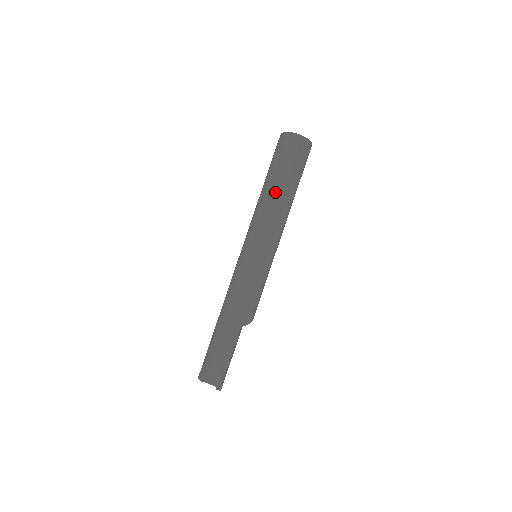
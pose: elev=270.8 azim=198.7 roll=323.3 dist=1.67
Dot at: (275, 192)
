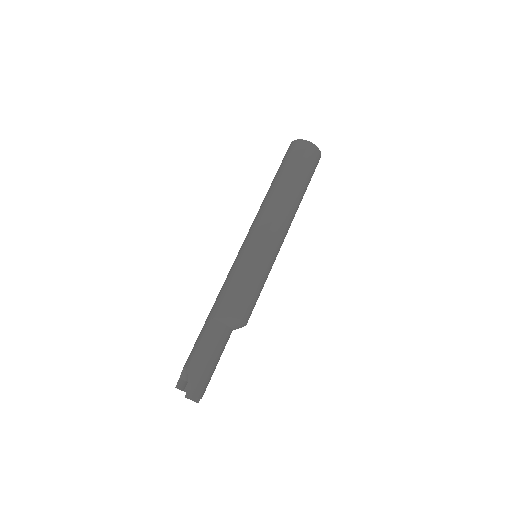
Dot at: (270, 189)
